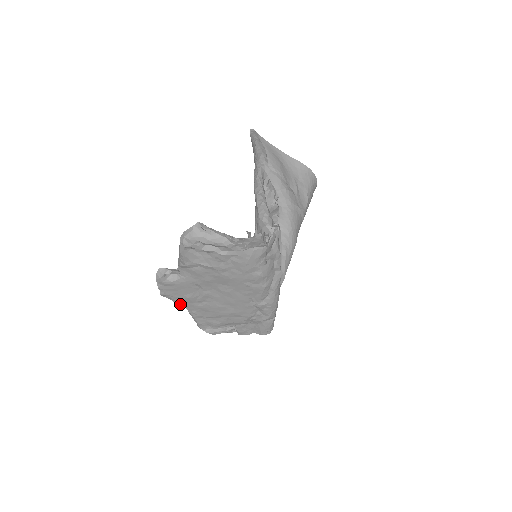
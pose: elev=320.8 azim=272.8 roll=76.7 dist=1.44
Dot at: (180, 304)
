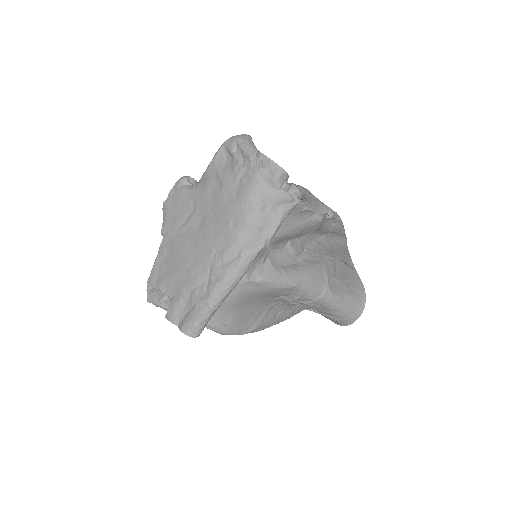
Dot at: (164, 227)
